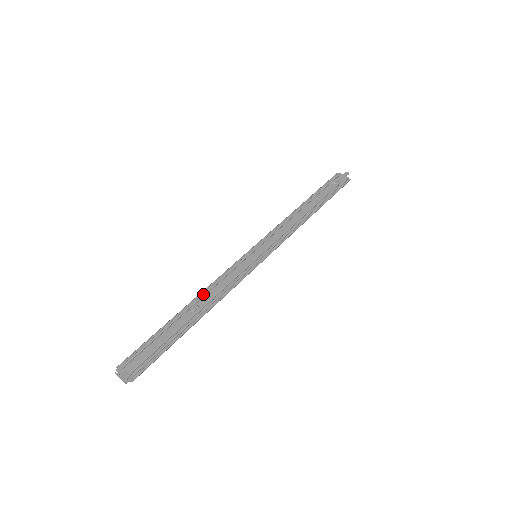
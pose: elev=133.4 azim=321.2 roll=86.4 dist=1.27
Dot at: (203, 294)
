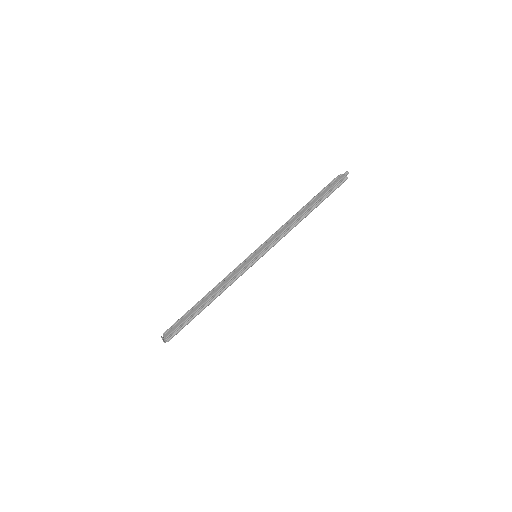
Dot at: (216, 287)
